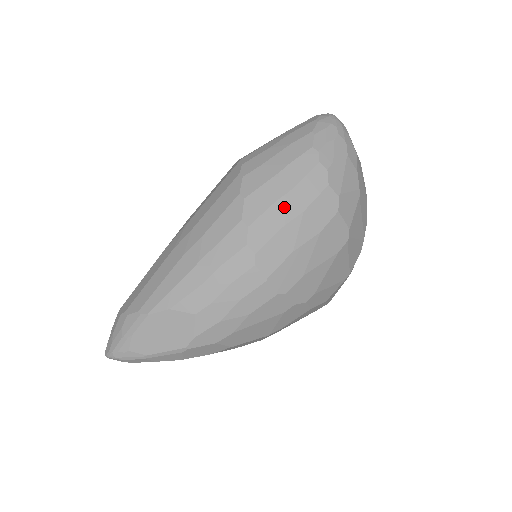
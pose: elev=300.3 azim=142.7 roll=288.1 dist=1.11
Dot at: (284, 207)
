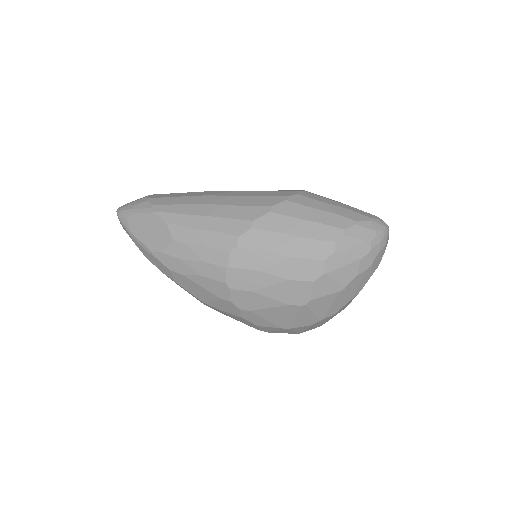
Dot at: (284, 241)
